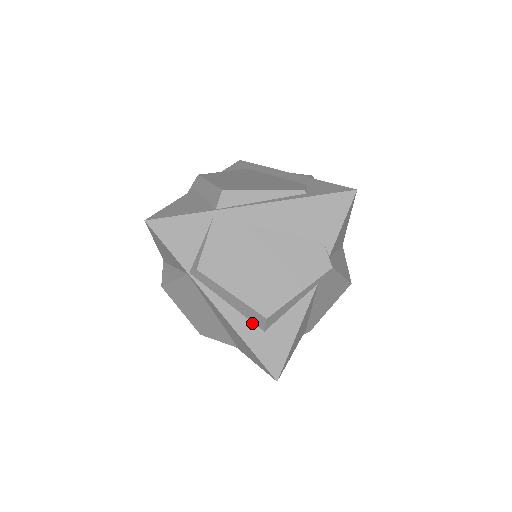
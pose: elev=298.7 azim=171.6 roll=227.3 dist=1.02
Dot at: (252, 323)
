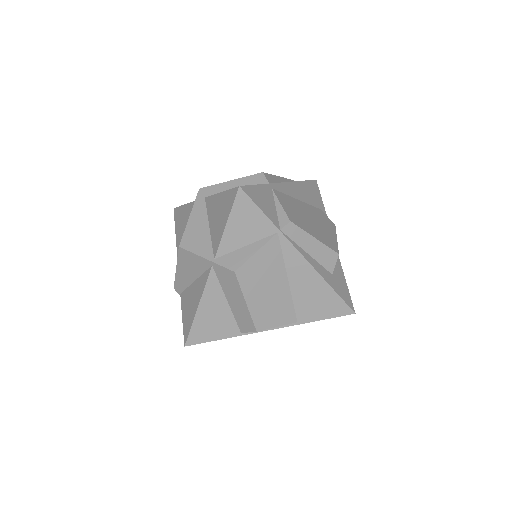
Dot at: (324, 269)
